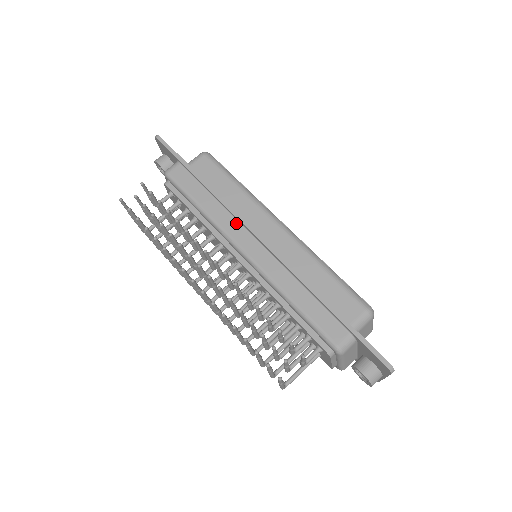
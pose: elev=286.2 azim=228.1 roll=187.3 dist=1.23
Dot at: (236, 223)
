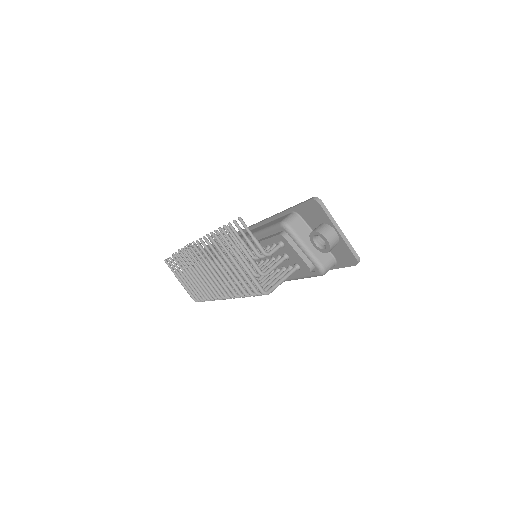
Dot at: occluded
